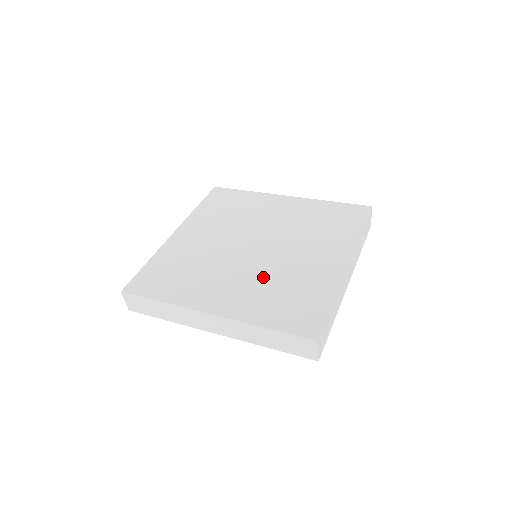
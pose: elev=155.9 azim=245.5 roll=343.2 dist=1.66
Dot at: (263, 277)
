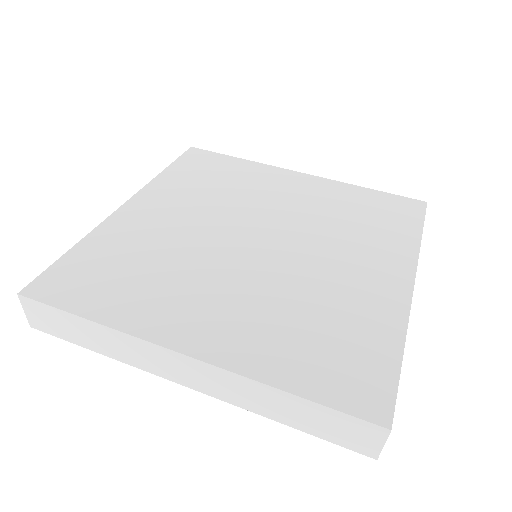
Dot at: (276, 293)
